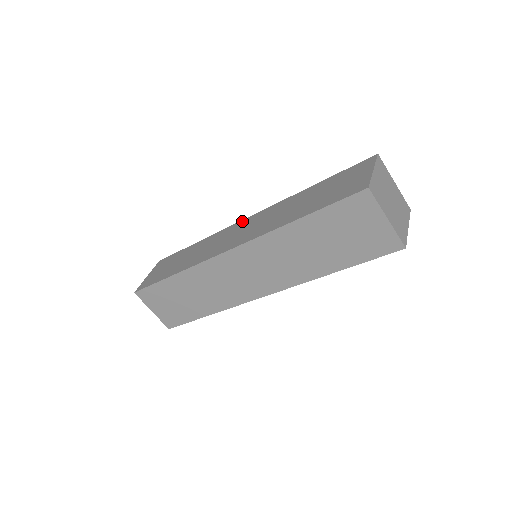
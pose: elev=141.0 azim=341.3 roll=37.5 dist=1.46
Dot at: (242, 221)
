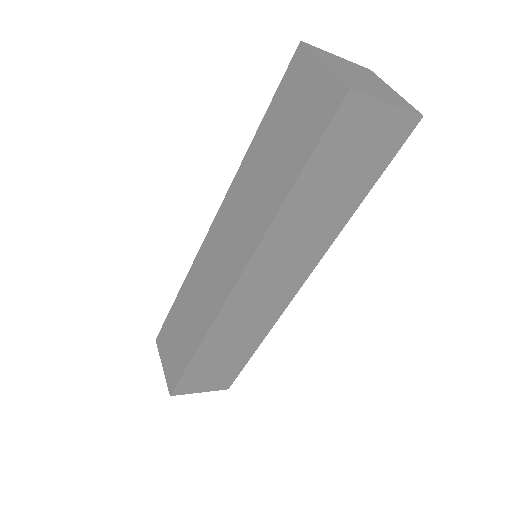
Dot at: occluded
